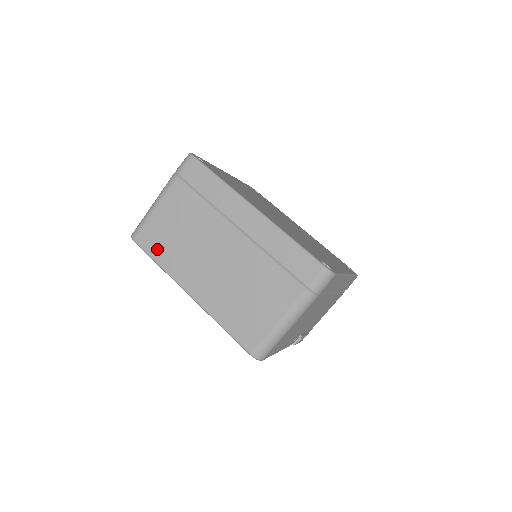
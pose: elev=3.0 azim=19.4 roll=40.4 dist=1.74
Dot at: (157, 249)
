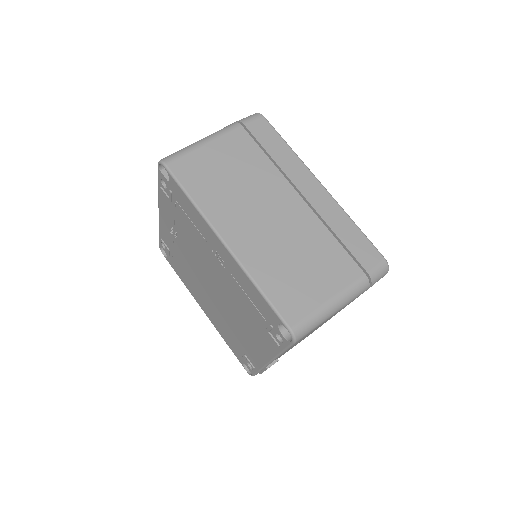
Dot at: (195, 183)
